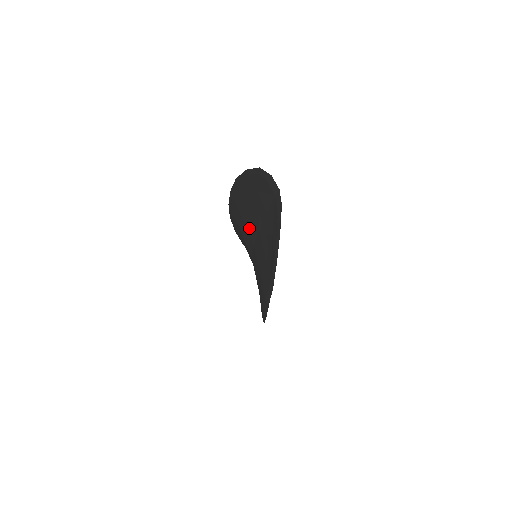
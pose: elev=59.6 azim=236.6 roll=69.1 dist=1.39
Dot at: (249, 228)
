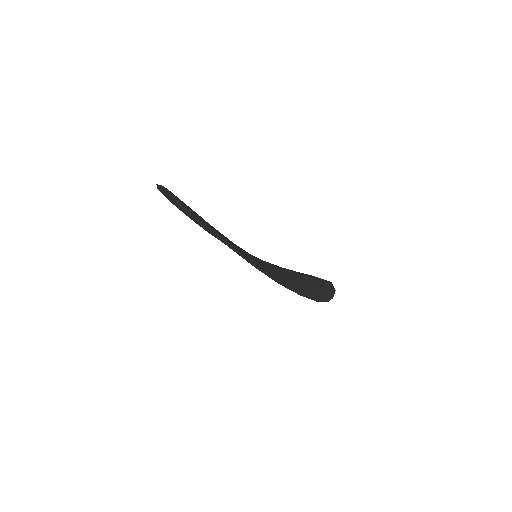
Dot at: occluded
